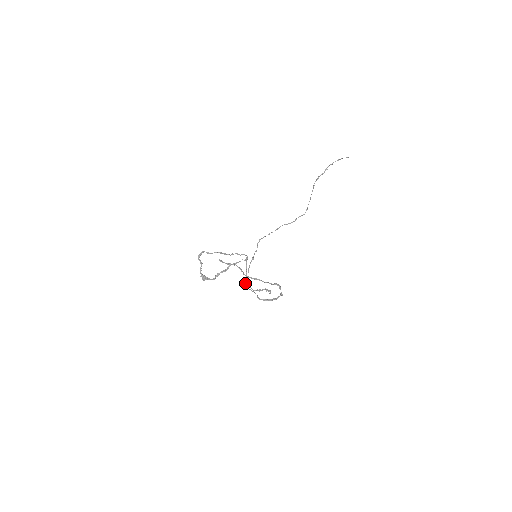
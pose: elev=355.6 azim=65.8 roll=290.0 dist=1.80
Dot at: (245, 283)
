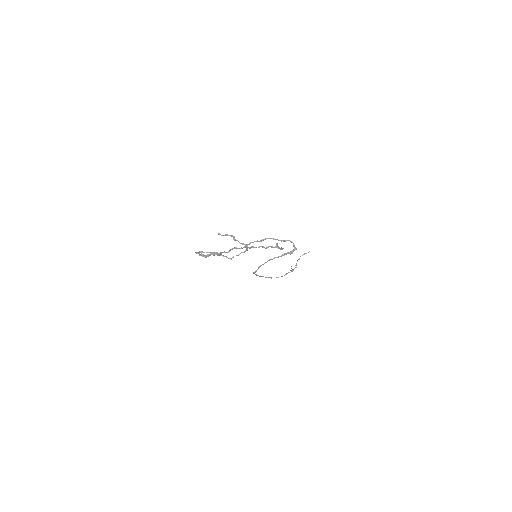
Dot at: (252, 247)
